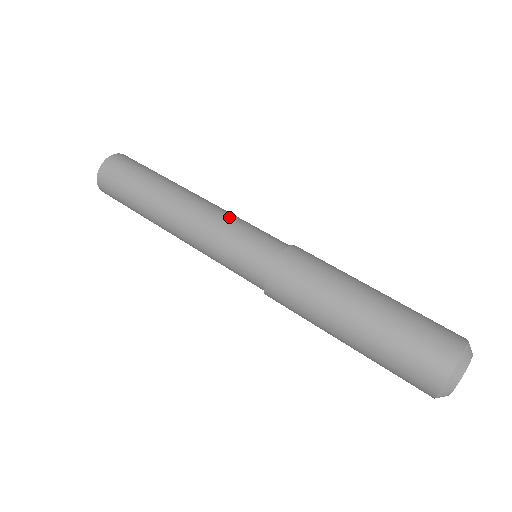
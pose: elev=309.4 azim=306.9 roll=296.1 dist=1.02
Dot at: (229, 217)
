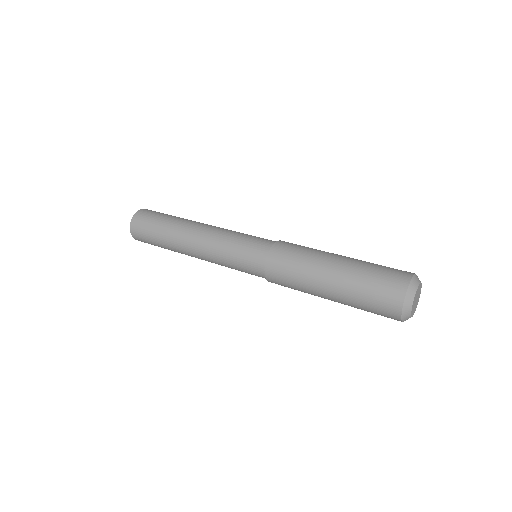
Dot at: occluded
